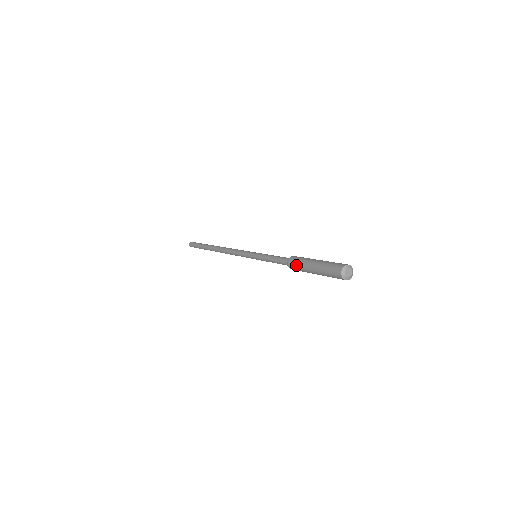
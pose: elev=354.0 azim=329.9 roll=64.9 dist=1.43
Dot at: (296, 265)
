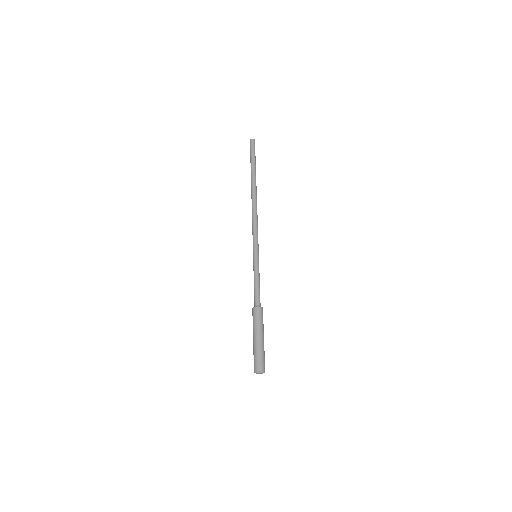
Dot at: occluded
